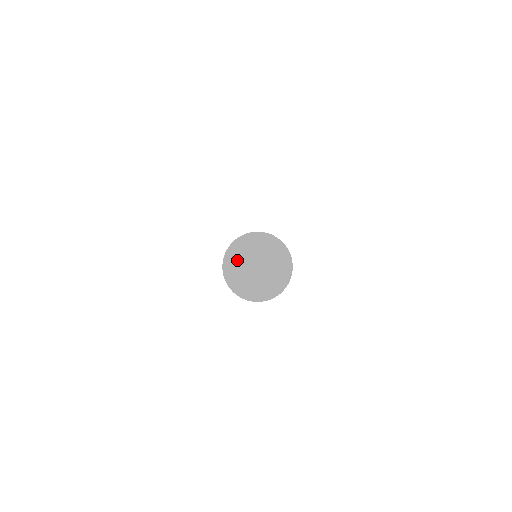
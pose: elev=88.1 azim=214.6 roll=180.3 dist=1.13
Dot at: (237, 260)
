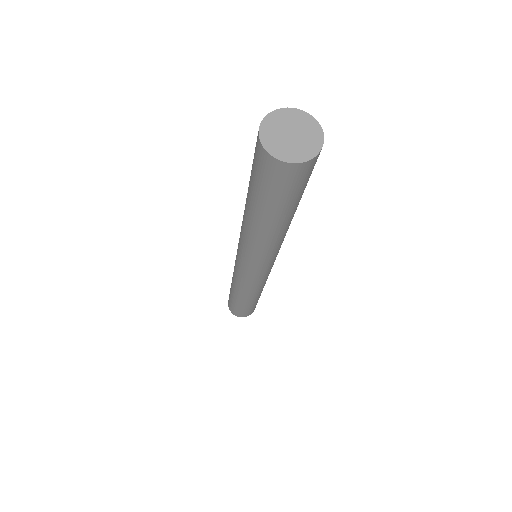
Dot at: (274, 142)
